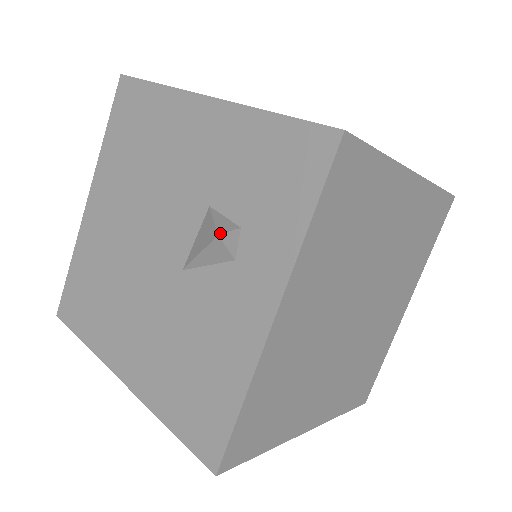
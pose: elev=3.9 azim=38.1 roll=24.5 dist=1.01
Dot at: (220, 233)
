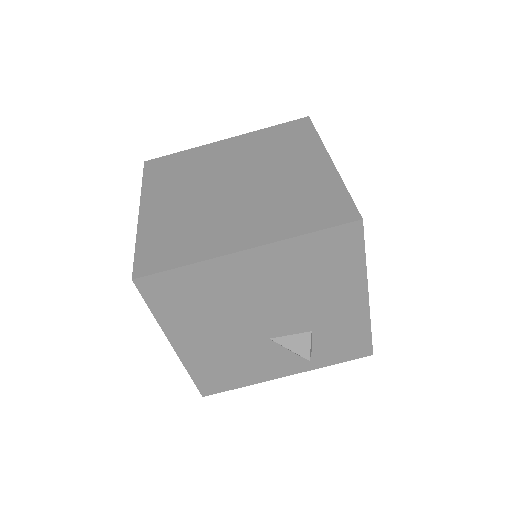
Dot at: occluded
